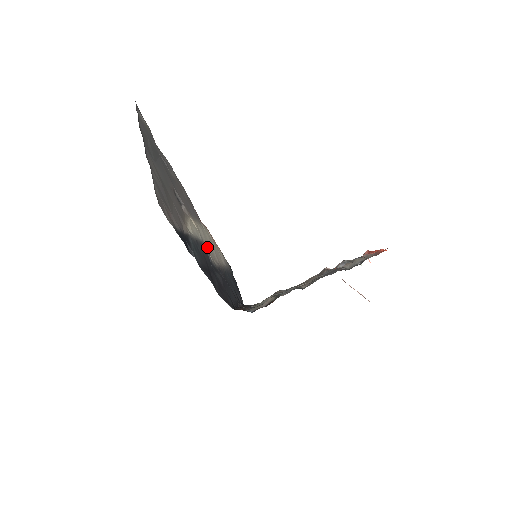
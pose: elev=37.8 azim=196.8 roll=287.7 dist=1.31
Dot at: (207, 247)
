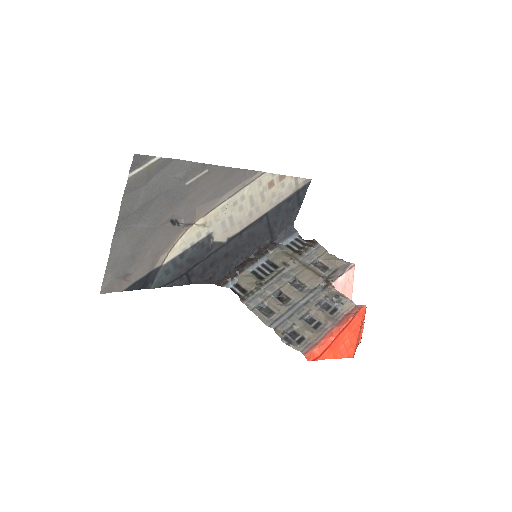
Dot at: (221, 229)
